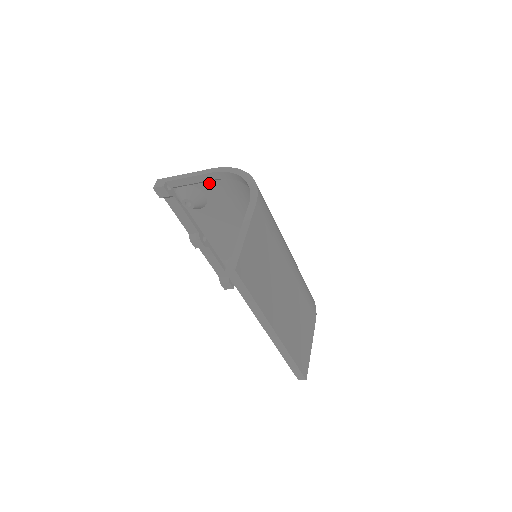
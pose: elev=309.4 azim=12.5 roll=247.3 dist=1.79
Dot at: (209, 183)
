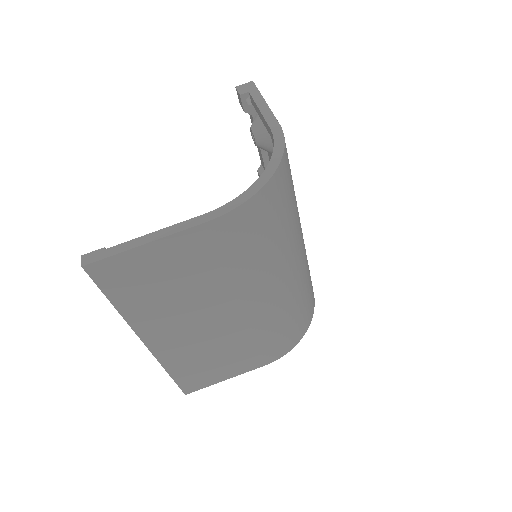
Dot at: occluded
